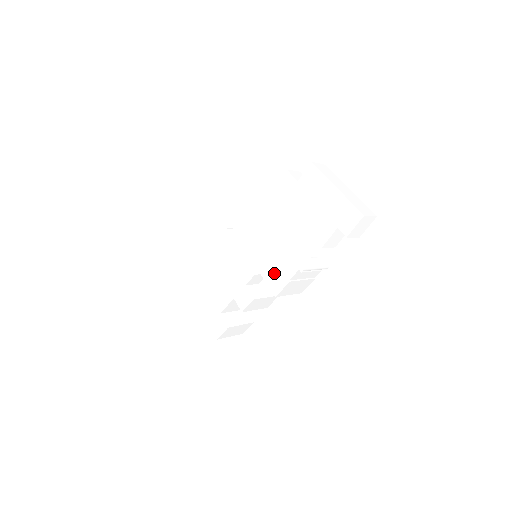
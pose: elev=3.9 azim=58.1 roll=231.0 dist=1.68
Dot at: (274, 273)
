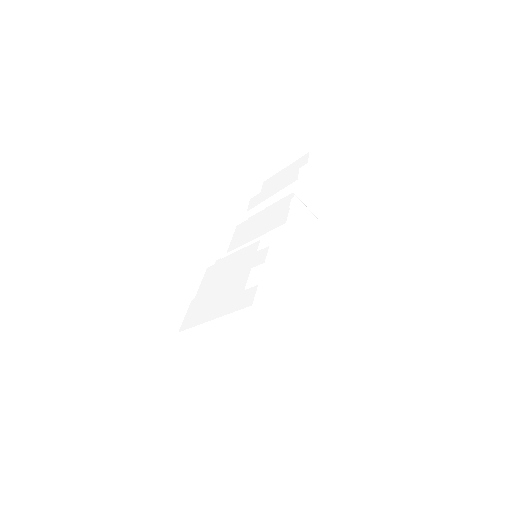
Dot at: (275, 220)
